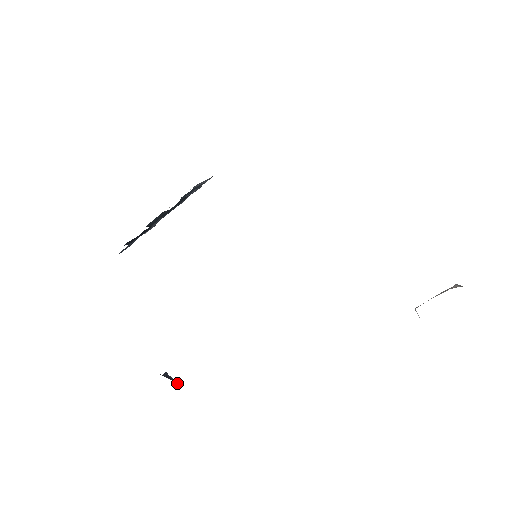
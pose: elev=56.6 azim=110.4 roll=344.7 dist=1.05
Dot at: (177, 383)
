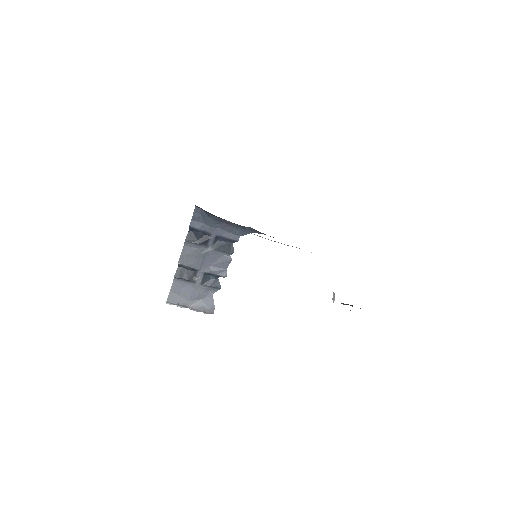
Dot at: occluded
